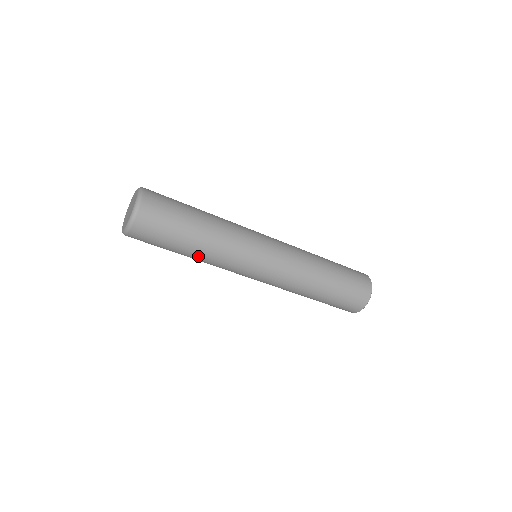
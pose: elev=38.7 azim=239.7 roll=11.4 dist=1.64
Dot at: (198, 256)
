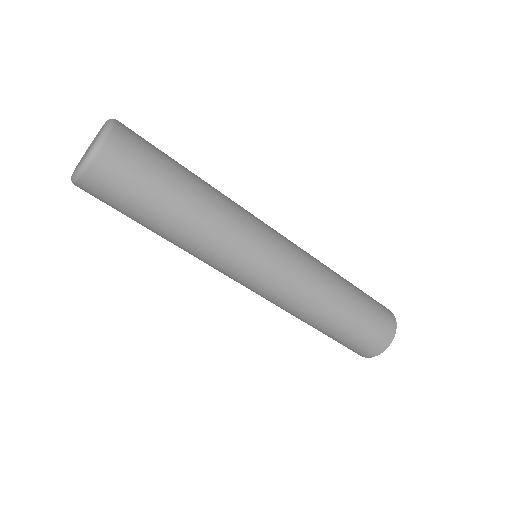
Dot at: (182, 234)
